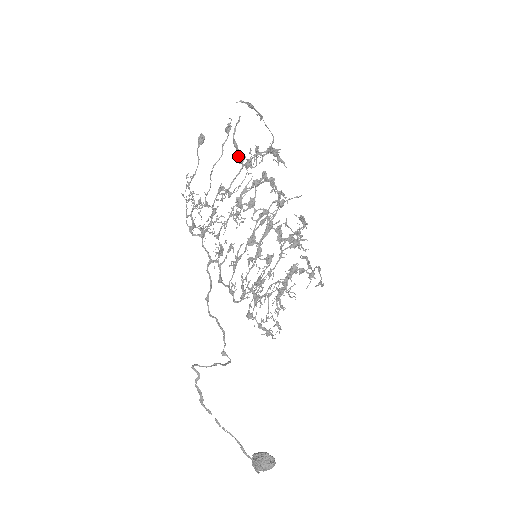
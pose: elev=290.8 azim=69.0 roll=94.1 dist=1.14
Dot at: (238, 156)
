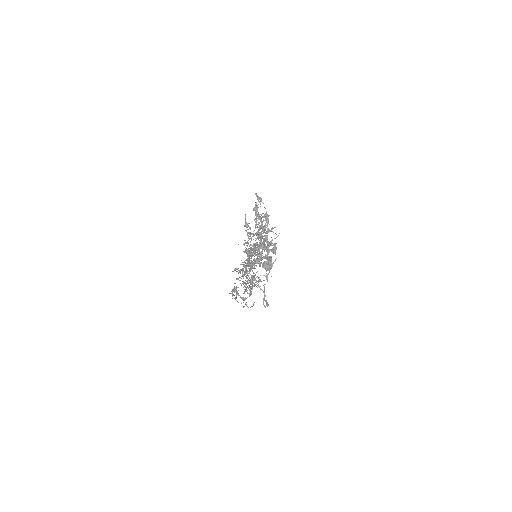
Dot at: (251, 267)
